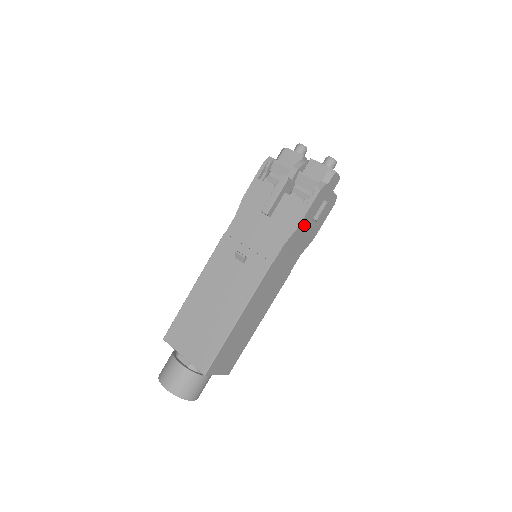
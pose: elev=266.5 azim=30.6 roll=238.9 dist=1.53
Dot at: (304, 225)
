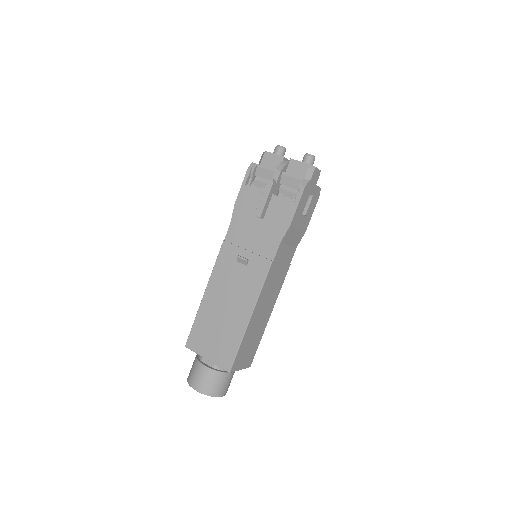
Dot at: (295, 221)
